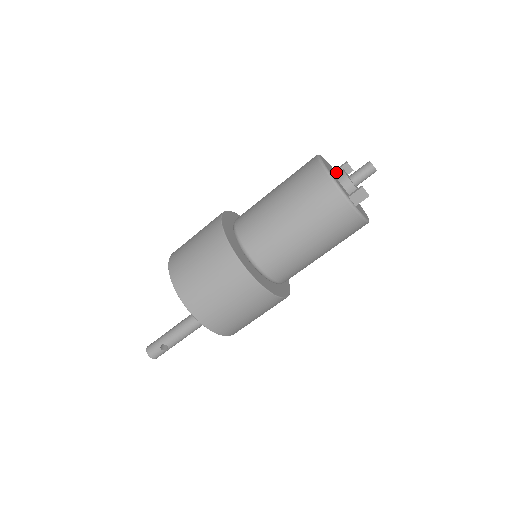
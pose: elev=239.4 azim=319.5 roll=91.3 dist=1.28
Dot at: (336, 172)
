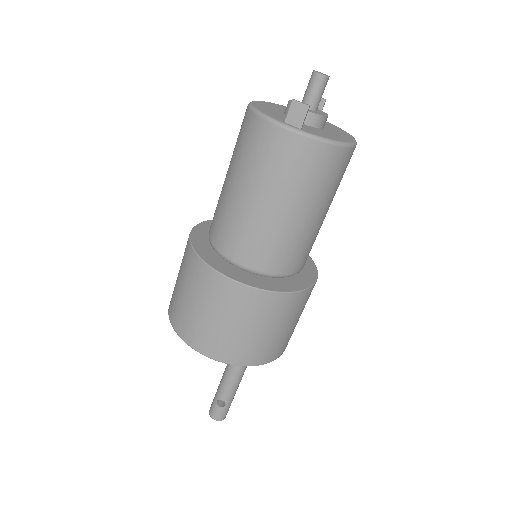
Dot at: occluded
